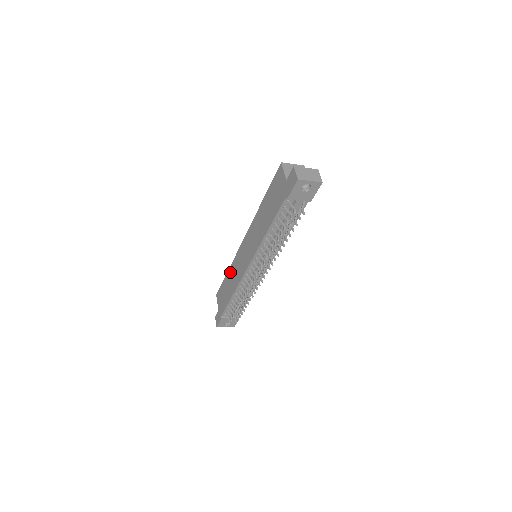
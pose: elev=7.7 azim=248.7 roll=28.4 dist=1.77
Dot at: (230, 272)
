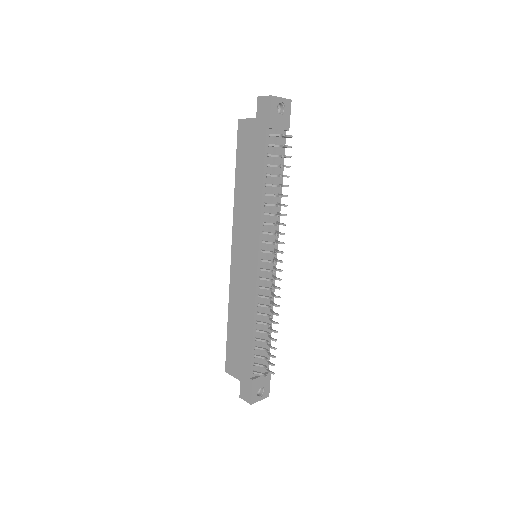
Dot at: (232, 311)
